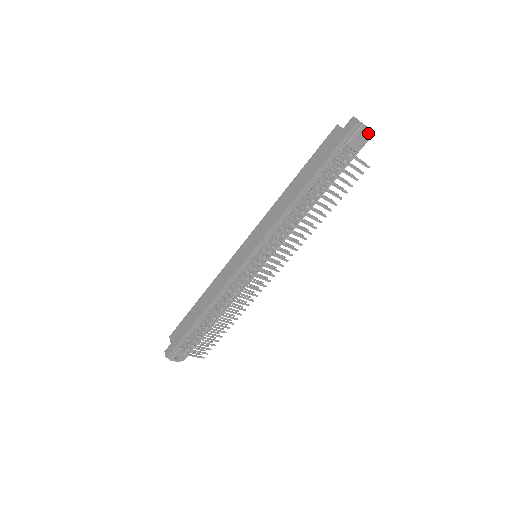
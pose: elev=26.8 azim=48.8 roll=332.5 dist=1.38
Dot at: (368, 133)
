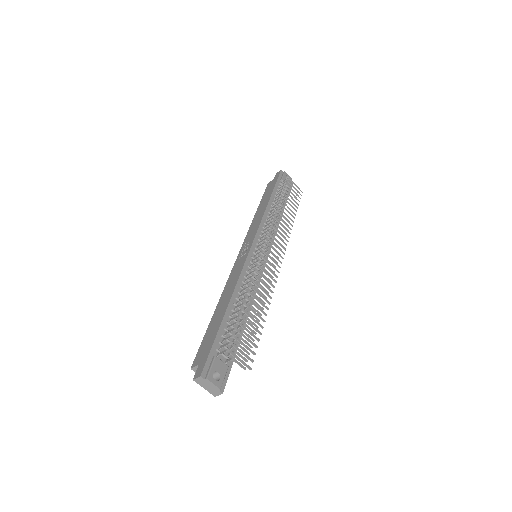
Dot at: occluded
